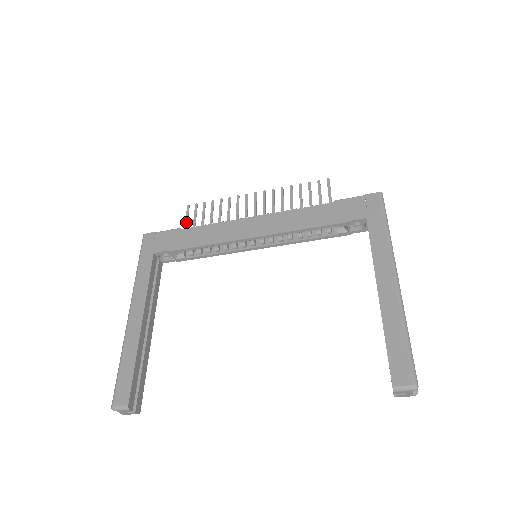
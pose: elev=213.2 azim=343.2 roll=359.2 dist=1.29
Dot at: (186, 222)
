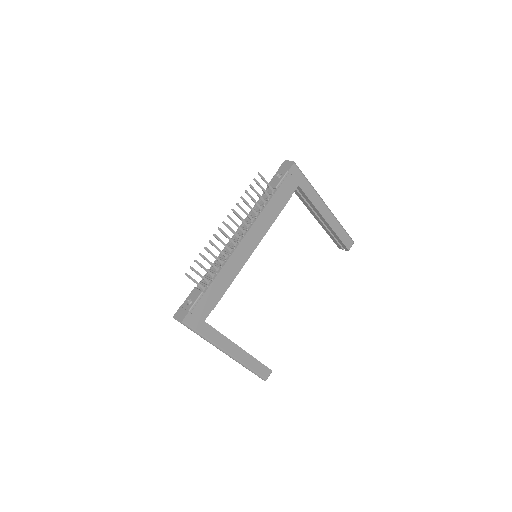
Dot at: (199, 284)
